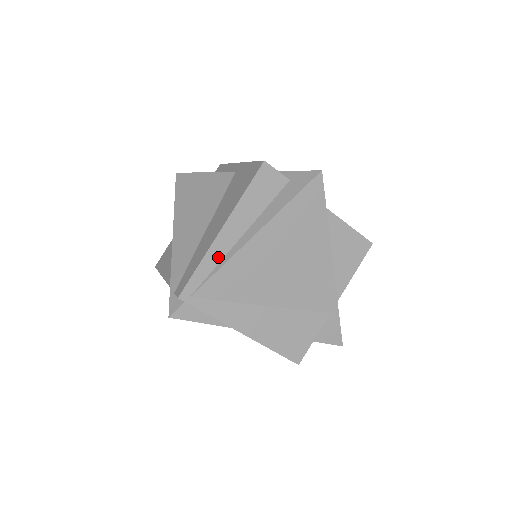
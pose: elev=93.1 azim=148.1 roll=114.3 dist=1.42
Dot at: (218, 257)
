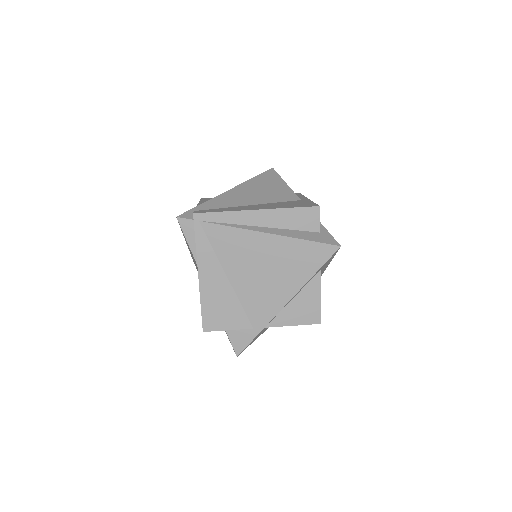
Dot at: (237, 221)
